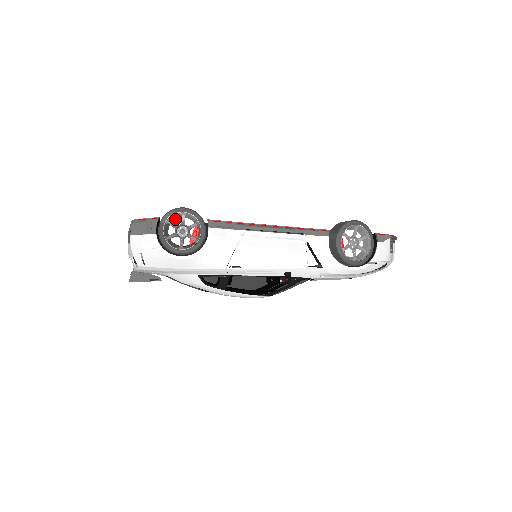
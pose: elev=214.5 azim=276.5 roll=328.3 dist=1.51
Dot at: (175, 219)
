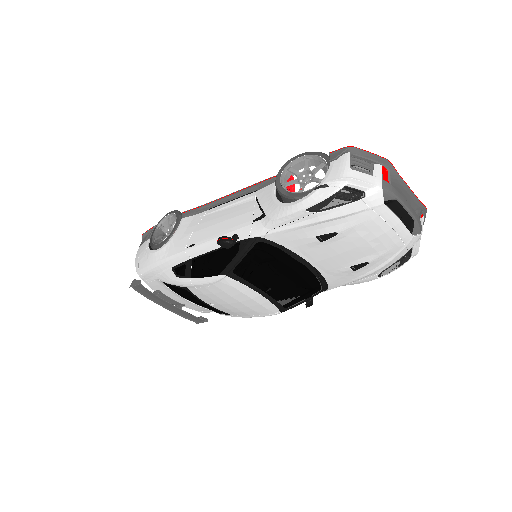
Dot at: occluded
